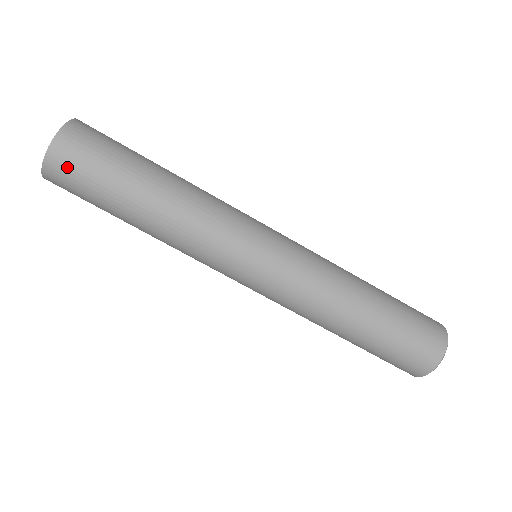
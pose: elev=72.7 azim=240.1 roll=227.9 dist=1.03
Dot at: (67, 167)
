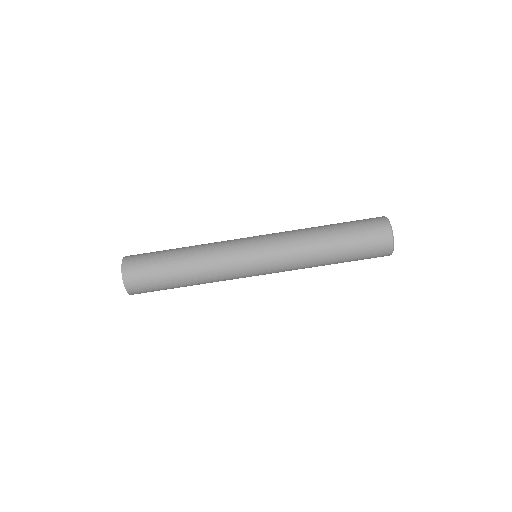
Dot at: (135, 261)
